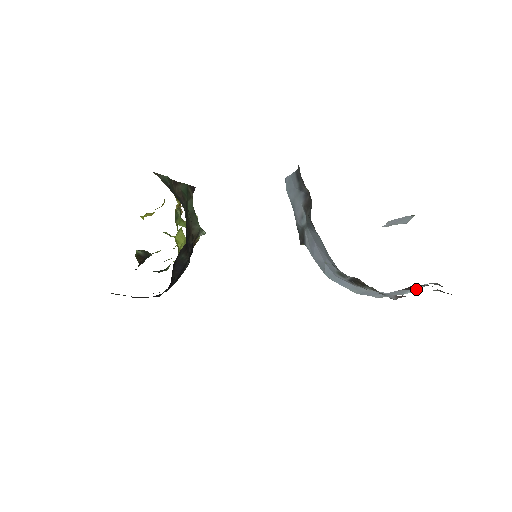
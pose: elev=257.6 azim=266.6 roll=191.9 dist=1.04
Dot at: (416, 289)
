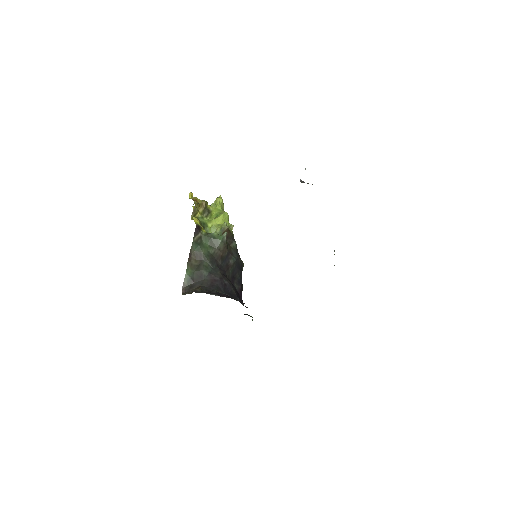
Dot at: occluded
